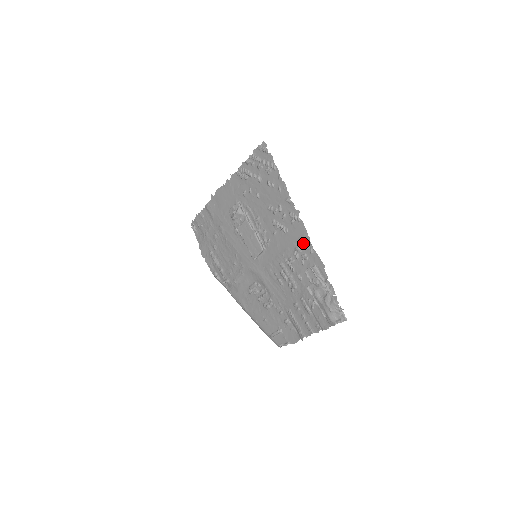
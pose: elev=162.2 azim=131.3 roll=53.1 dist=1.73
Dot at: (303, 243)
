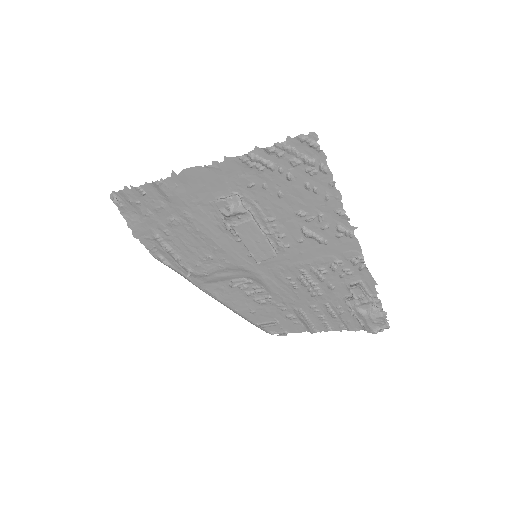
Dot at: (350, 259)
